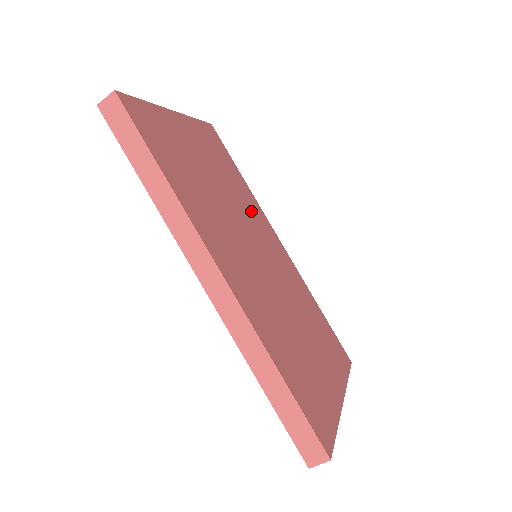
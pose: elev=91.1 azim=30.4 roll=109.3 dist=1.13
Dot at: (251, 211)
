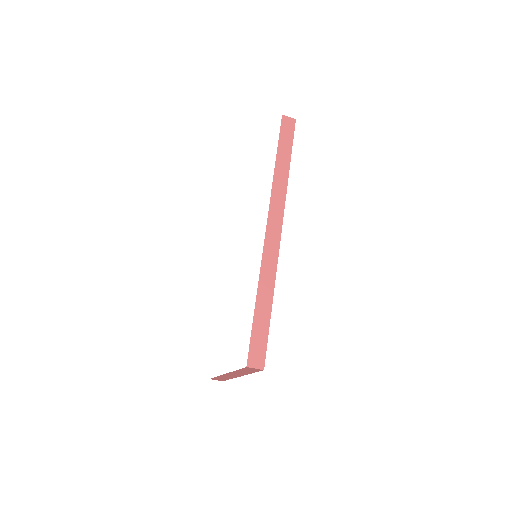
Dot at: occluded
